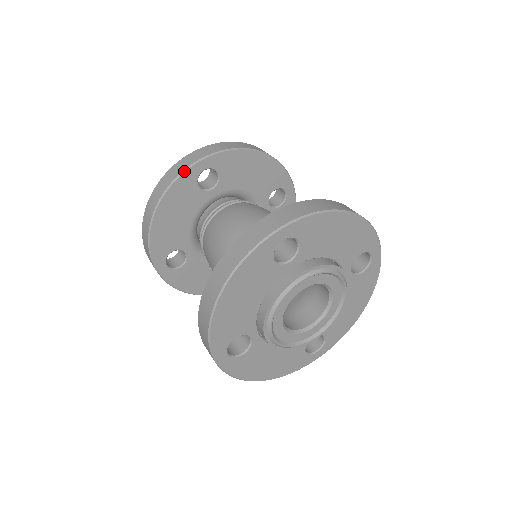
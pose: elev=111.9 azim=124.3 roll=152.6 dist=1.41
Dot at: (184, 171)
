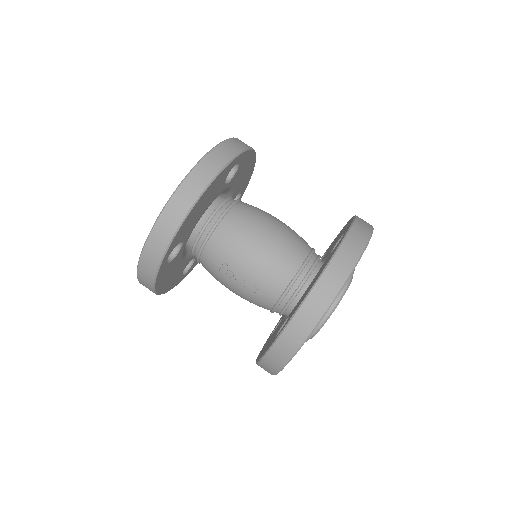
Dot at: (232, 160)
